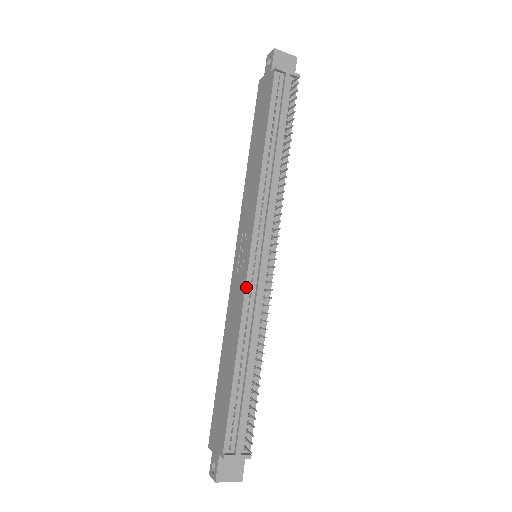
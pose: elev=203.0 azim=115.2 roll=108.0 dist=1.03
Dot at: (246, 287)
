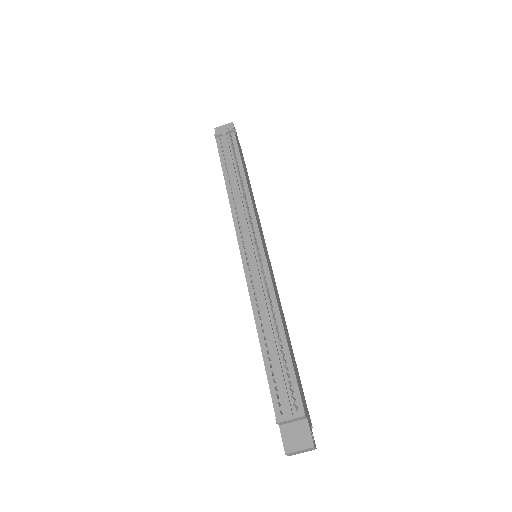
Dot at: (246, 277)
